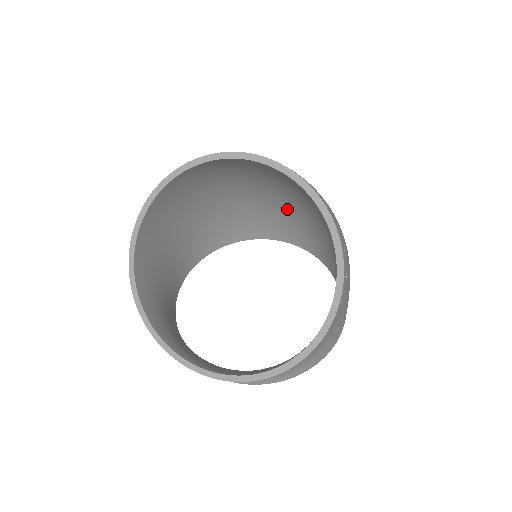
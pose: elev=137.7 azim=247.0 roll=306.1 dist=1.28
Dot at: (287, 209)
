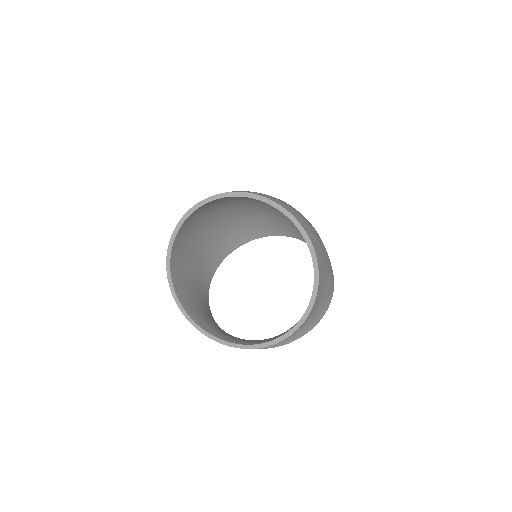
Dot at: (269, 214)
